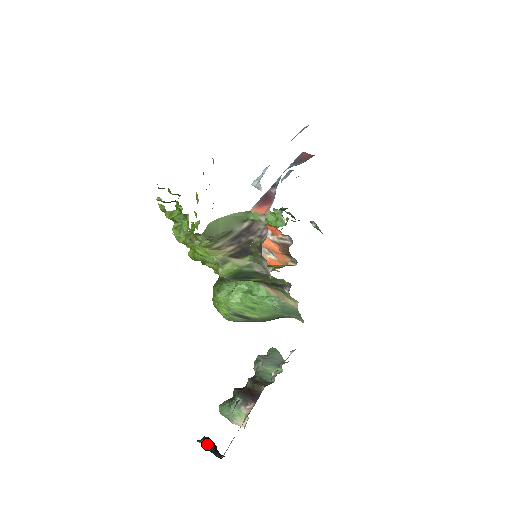
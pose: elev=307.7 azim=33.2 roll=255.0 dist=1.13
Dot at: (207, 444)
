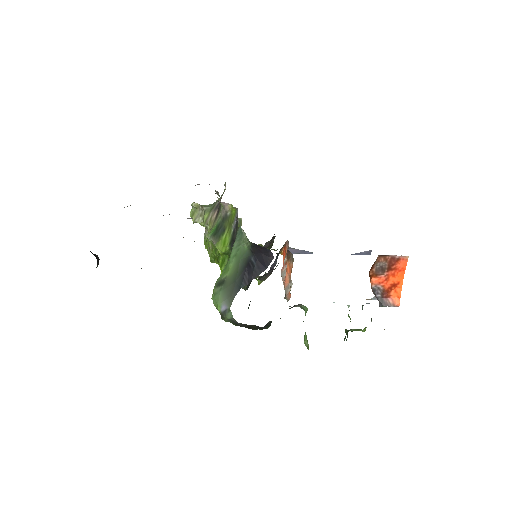
Dot at: occluded
